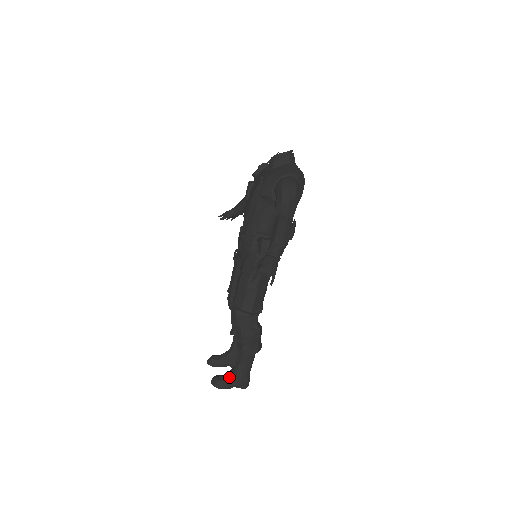
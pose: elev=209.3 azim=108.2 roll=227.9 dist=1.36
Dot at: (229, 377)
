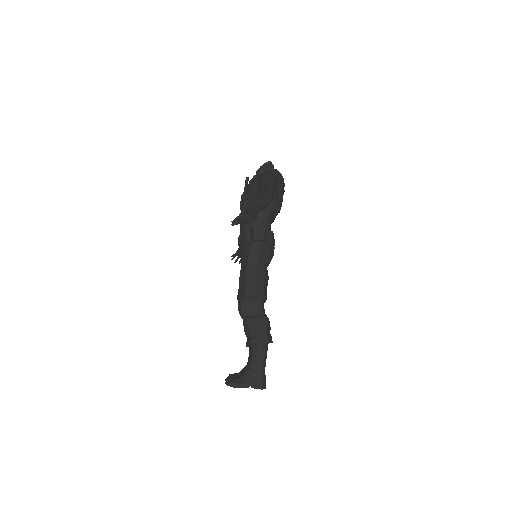
Dot at: (243, 375)
